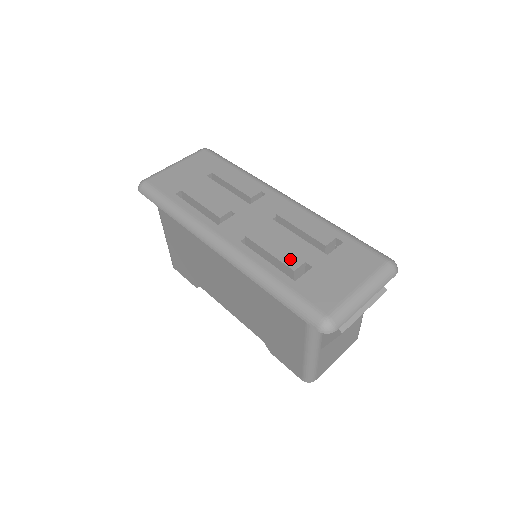
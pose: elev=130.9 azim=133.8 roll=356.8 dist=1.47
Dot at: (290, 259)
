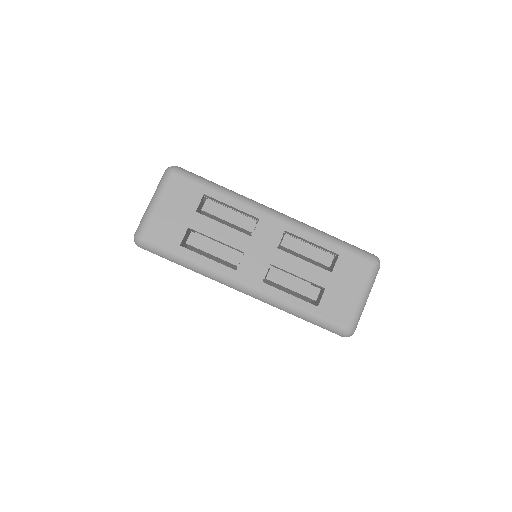
Dot at: (309, 291)
